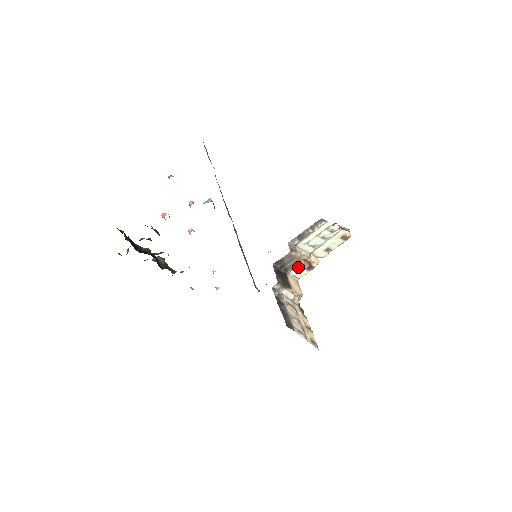
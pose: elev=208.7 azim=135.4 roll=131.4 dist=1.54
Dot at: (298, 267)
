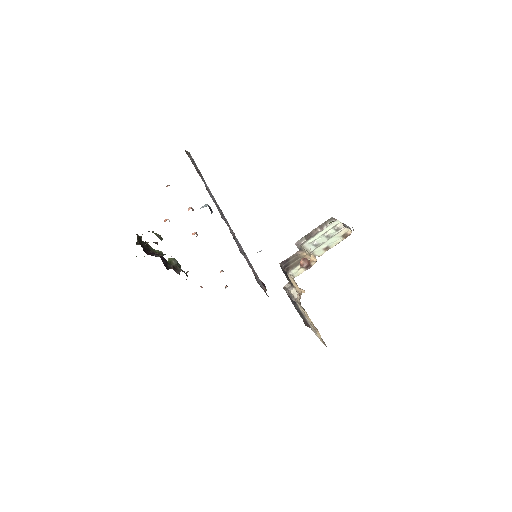
Dot at: (298, 266)
